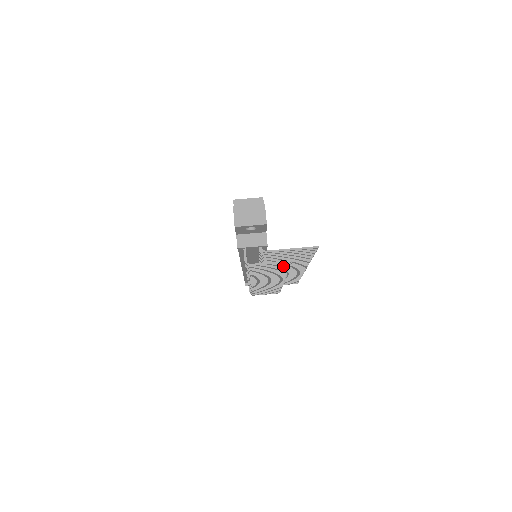
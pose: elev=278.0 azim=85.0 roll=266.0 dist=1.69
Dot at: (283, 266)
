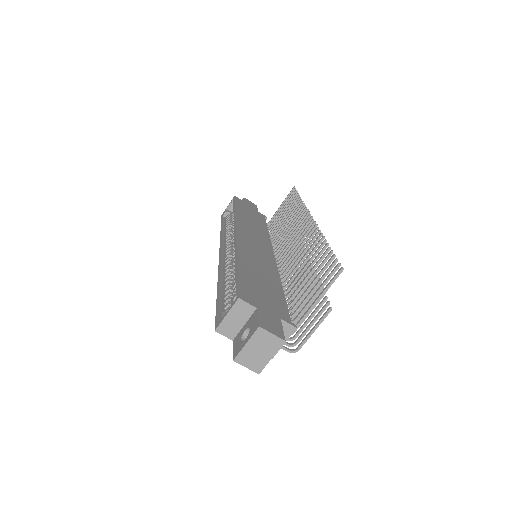
Dot at: occluded
